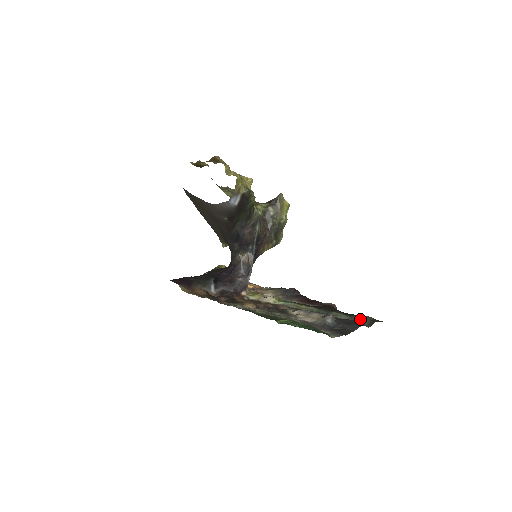
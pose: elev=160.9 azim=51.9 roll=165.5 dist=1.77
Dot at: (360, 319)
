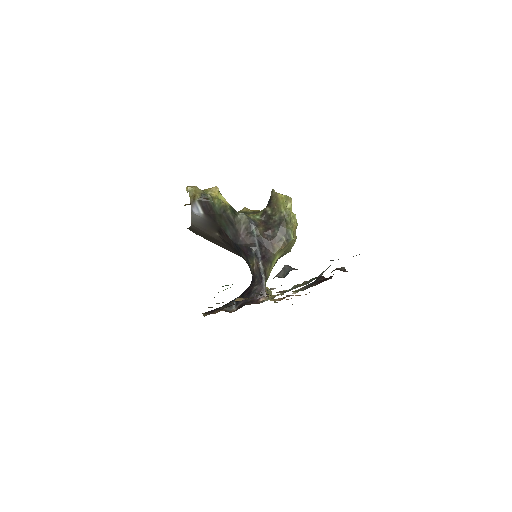
Dot at: occluded
